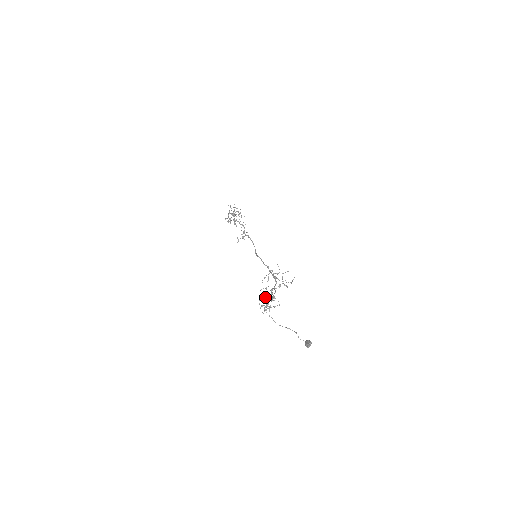
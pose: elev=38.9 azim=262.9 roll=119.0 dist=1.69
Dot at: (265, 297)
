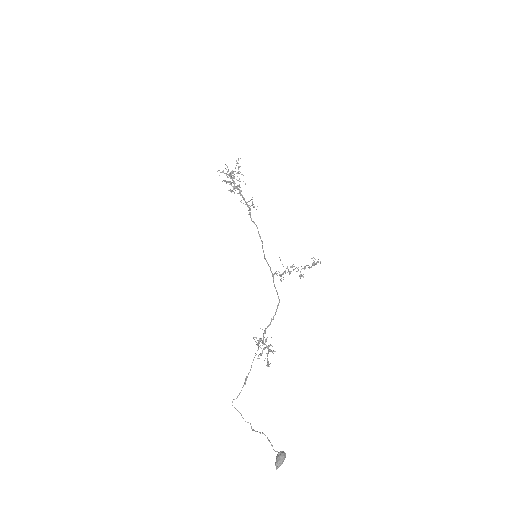
Dot at: occluded
